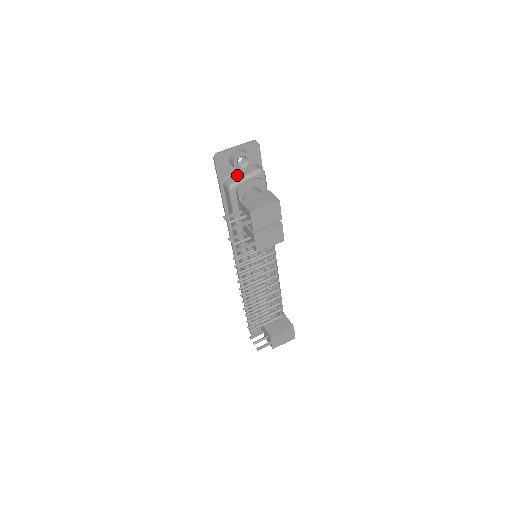
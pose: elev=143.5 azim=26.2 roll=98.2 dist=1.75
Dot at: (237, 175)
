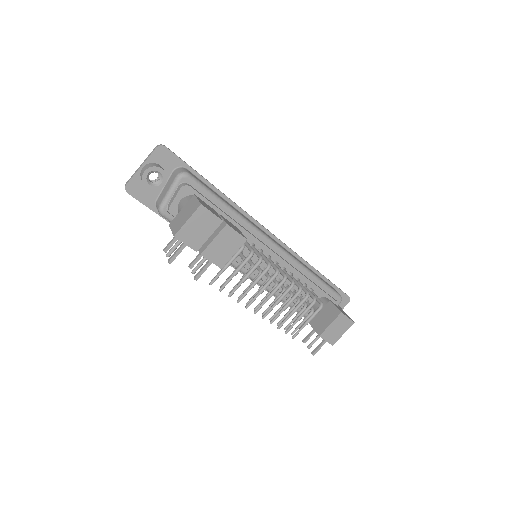
Dot at: (162, 193)
